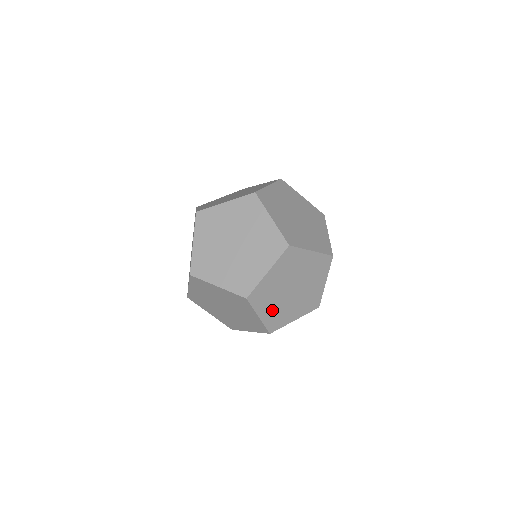
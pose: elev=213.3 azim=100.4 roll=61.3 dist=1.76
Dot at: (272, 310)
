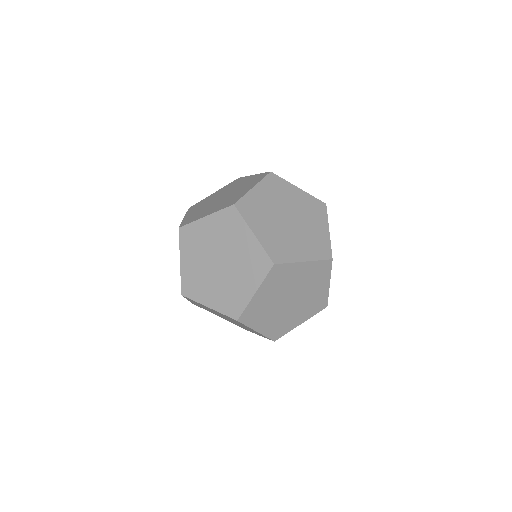
Dot at: (271, 322)
